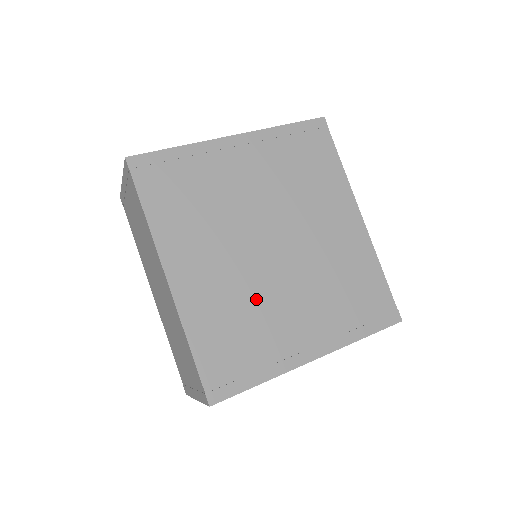
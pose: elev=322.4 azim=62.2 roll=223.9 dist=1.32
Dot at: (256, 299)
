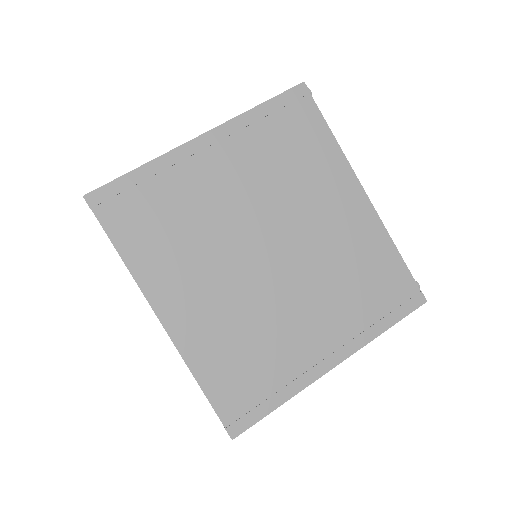
Dot at: (261, 318)
